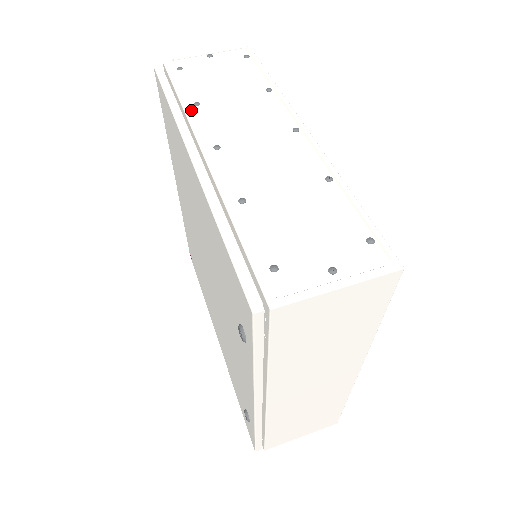
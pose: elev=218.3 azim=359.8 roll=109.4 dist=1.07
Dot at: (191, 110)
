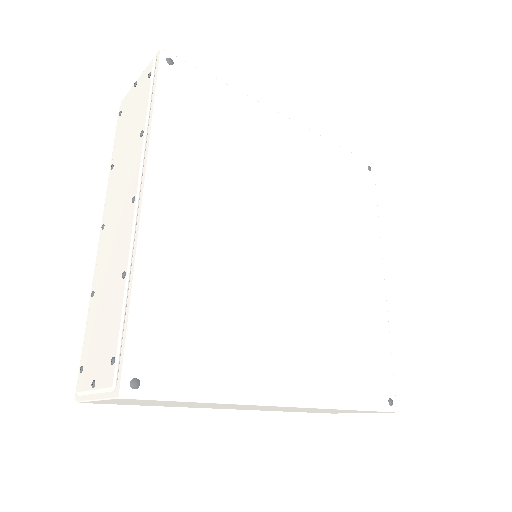
Dot at: (110, 175)
